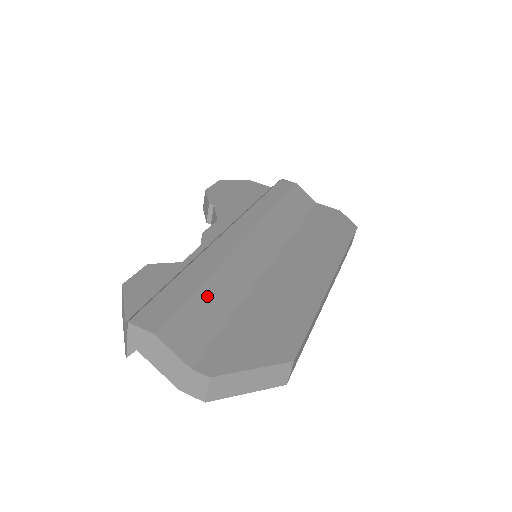
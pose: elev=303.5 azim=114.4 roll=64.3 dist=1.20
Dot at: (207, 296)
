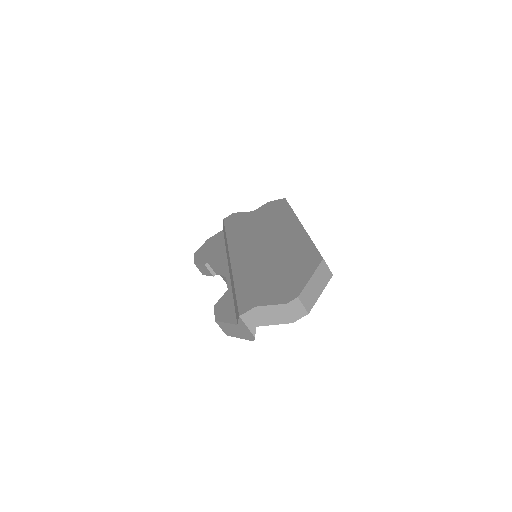
Dot at: (257, 280)
